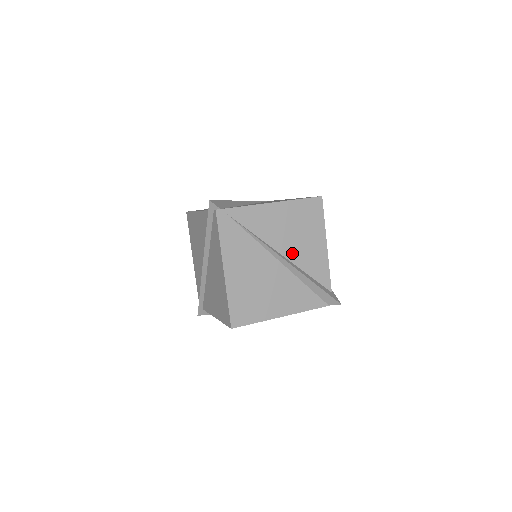
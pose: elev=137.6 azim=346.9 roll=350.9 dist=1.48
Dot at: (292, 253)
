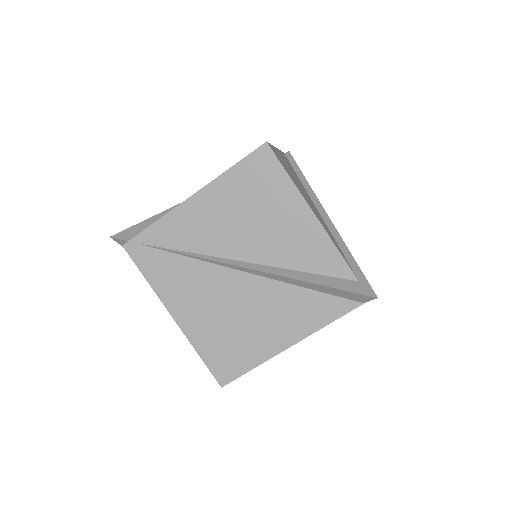
Dot at: (259, 251)
